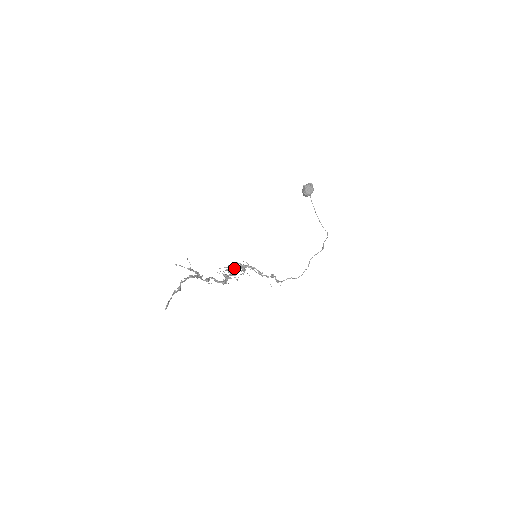
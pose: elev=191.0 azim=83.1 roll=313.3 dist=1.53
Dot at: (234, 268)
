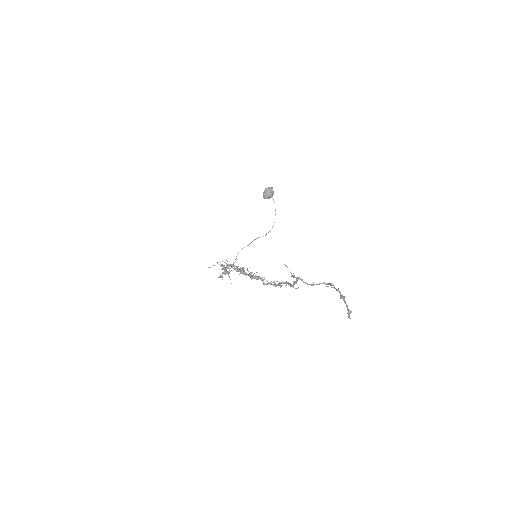
Dot at: (243, 269)
